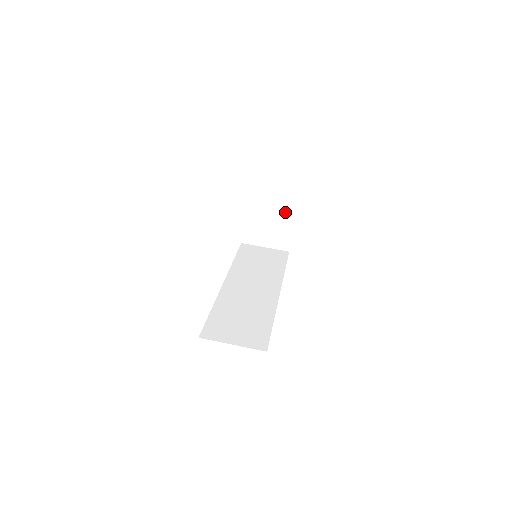
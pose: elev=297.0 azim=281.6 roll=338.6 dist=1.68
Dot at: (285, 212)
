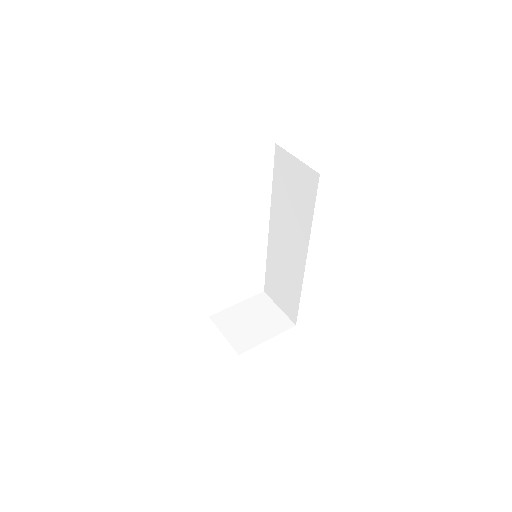
Dot at: (271, 327)
